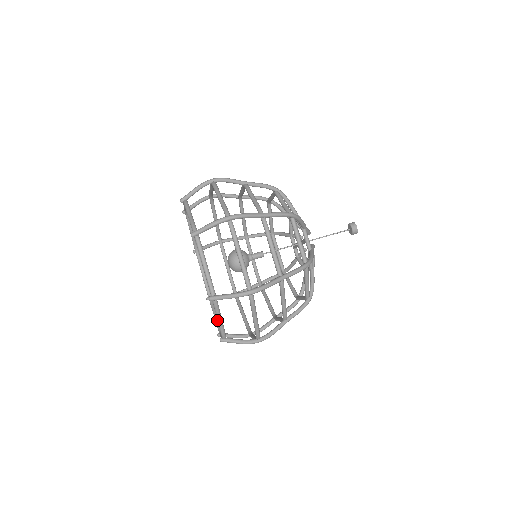
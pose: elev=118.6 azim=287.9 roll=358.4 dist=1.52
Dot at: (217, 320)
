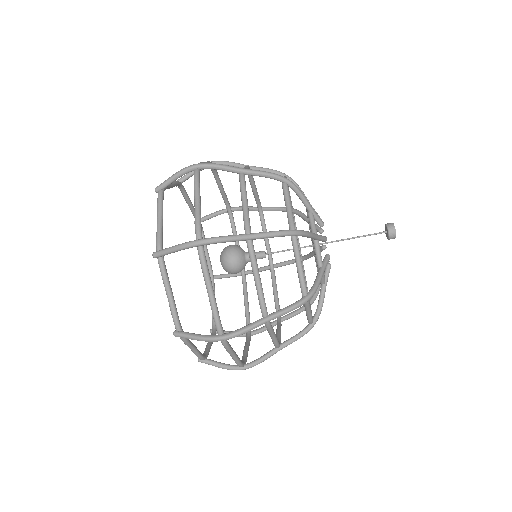
Dot at: (207, 259)
